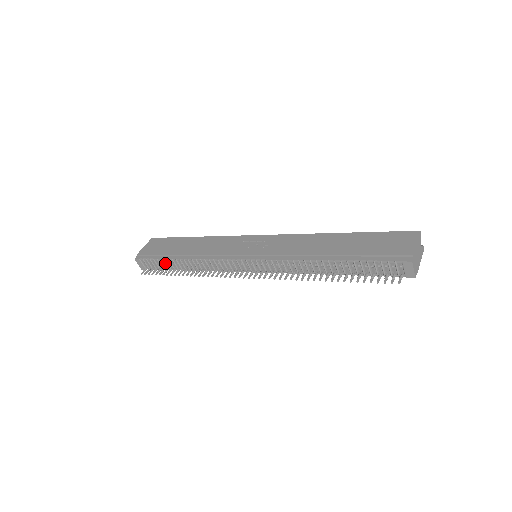
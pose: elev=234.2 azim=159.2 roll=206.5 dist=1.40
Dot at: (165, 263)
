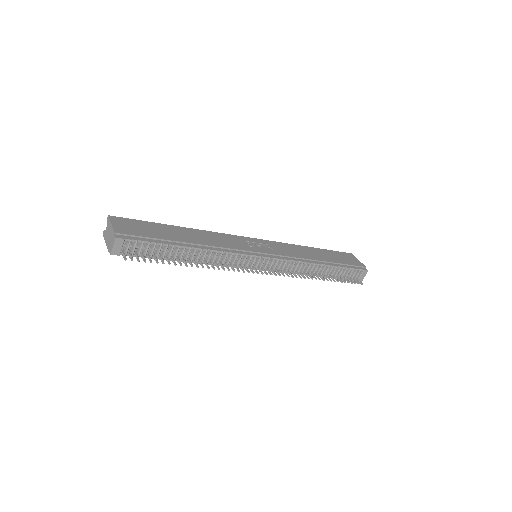
Dot at: (161, 250)
